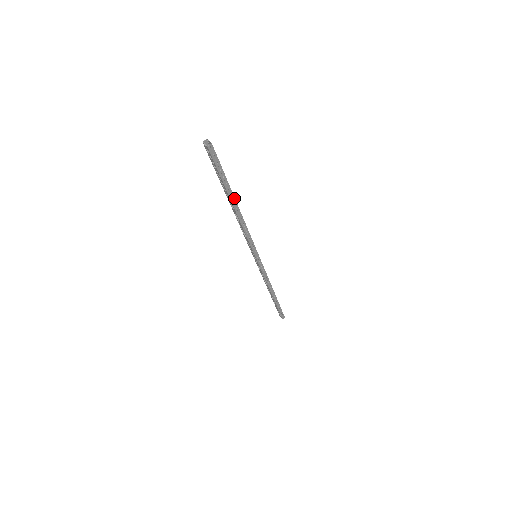
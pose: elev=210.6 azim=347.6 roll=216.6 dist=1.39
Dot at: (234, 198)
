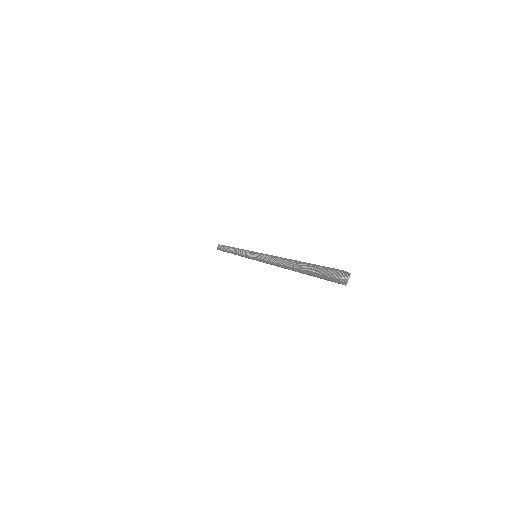
Dot at: (299, 272)
